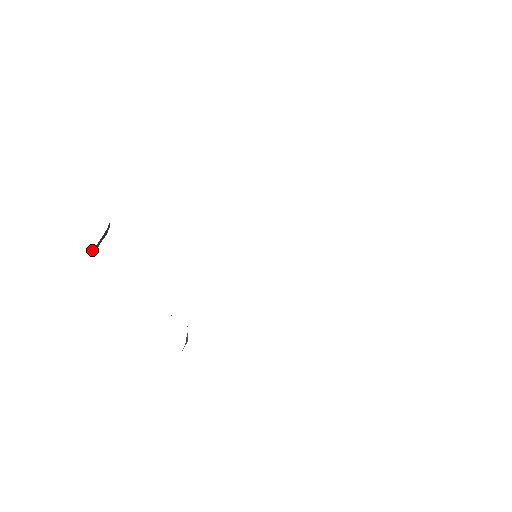
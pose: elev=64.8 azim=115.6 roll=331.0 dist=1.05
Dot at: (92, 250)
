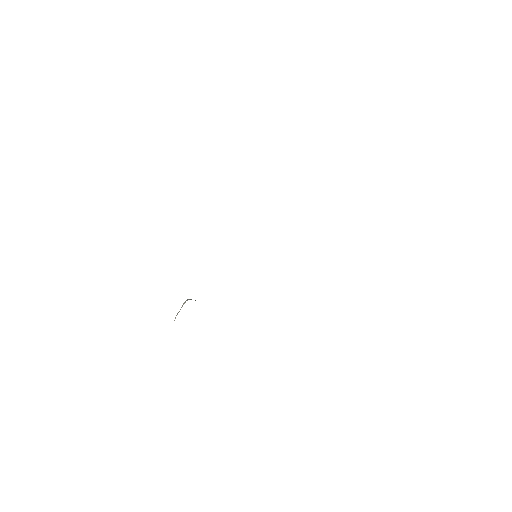
Dot at: occluded
